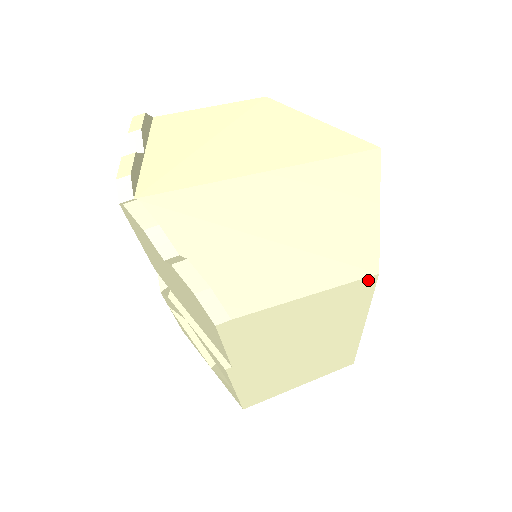
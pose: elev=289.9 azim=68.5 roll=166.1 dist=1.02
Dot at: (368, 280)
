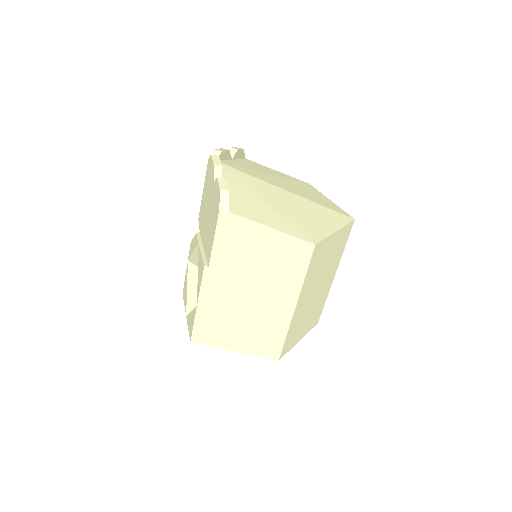
Dot at: (308, 246)
